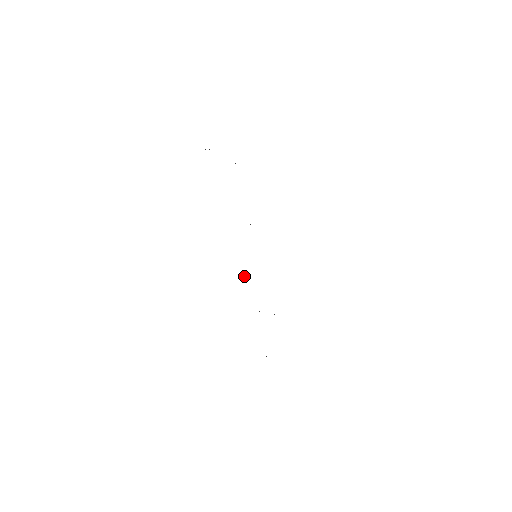
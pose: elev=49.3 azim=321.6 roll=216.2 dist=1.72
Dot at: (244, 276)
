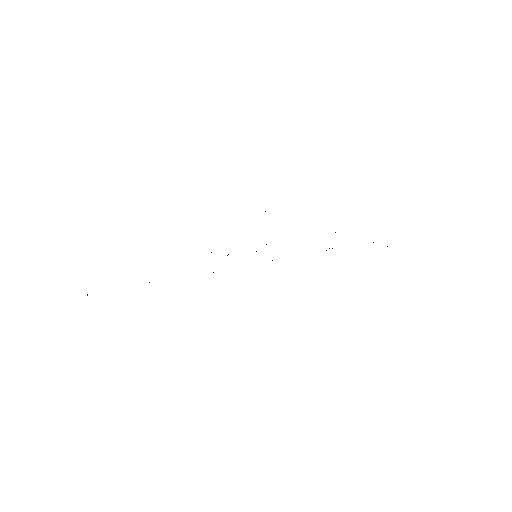
Dot at: occluded
